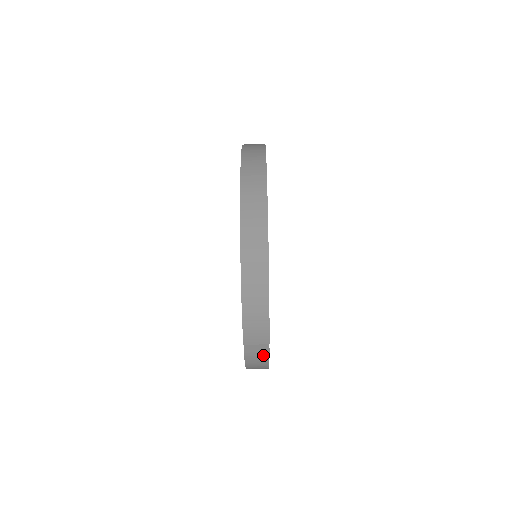
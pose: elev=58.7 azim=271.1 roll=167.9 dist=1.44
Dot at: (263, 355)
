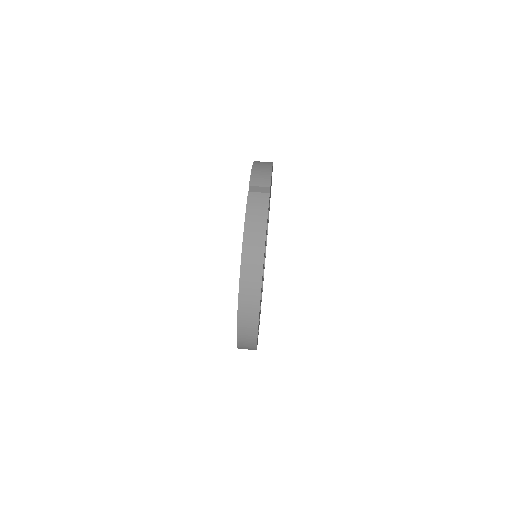
Dot at: (264, 200)
